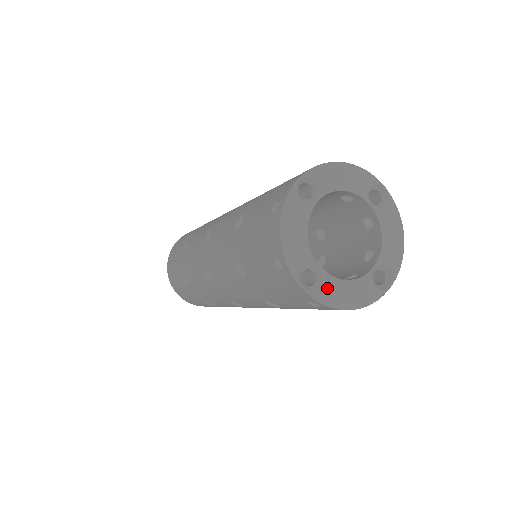
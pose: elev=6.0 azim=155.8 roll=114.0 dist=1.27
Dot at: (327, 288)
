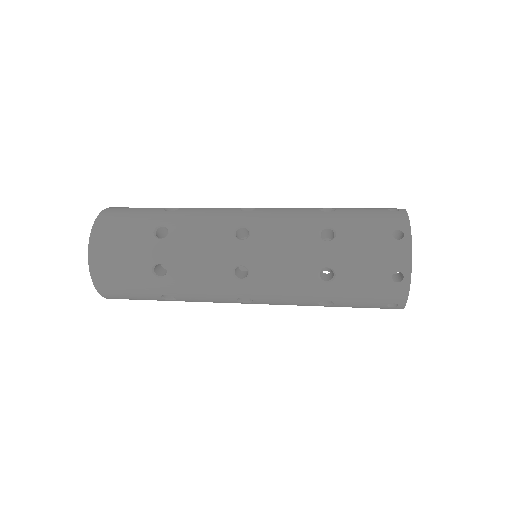
Dot at: occluded
